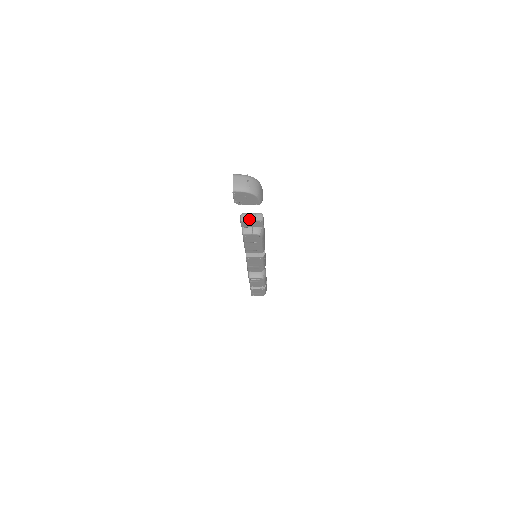
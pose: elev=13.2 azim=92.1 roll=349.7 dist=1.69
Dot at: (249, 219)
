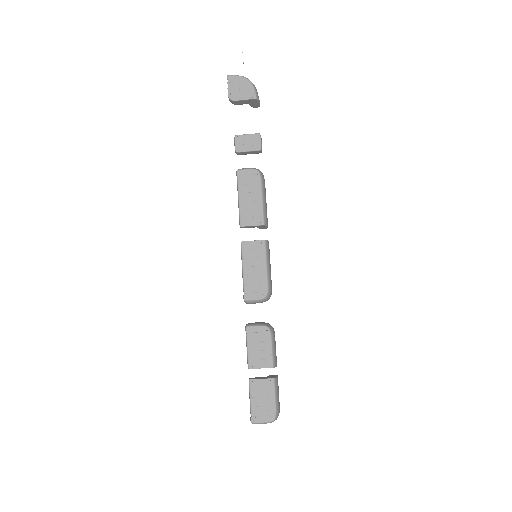
Dot at: (244, 135)
